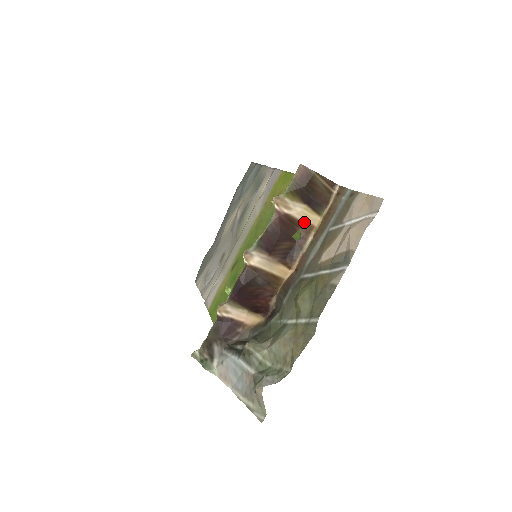
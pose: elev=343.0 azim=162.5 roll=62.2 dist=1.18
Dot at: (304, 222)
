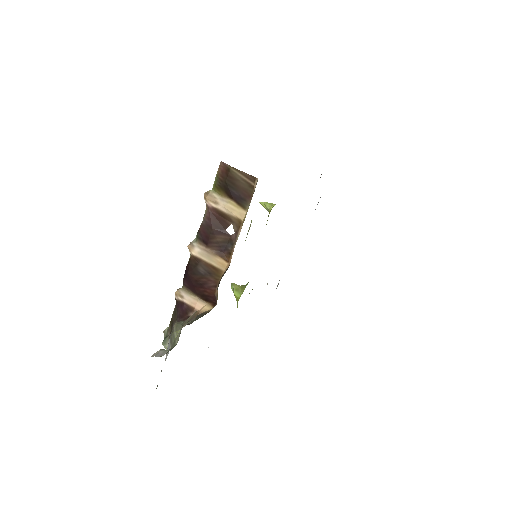
Dot at: (232, 216)
